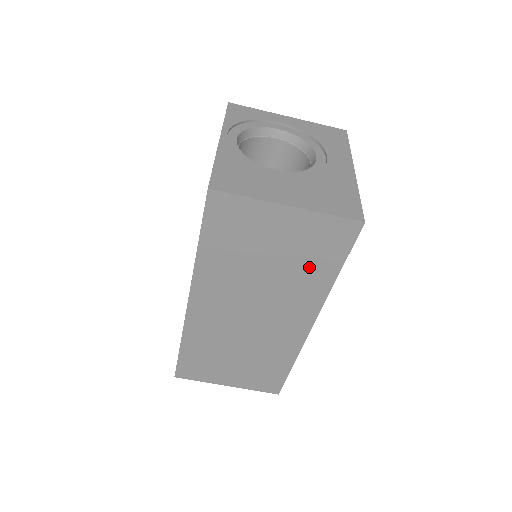
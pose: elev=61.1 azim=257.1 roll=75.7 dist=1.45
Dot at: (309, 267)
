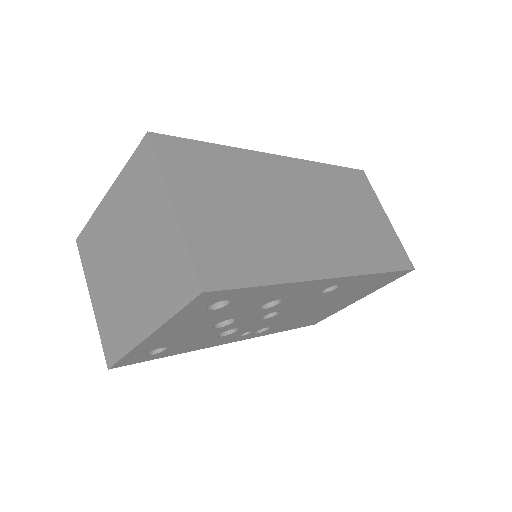
Dot at: (372, 247)
